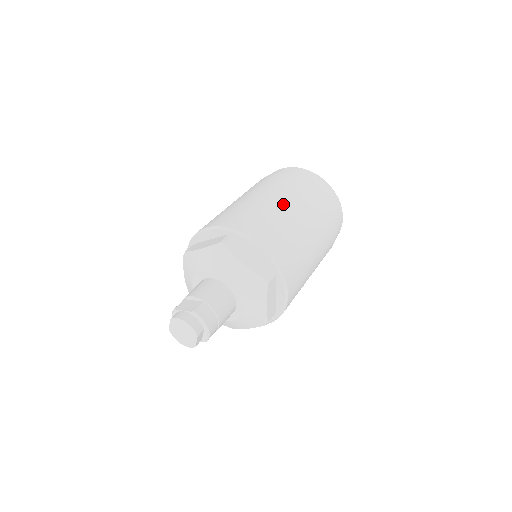
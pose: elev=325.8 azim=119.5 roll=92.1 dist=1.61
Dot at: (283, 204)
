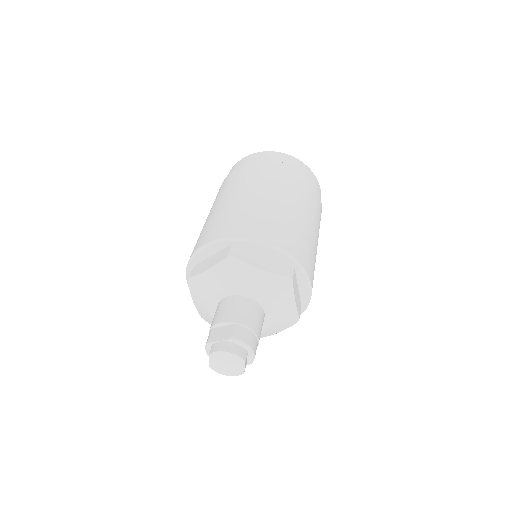
Dot at: (269, 194)
